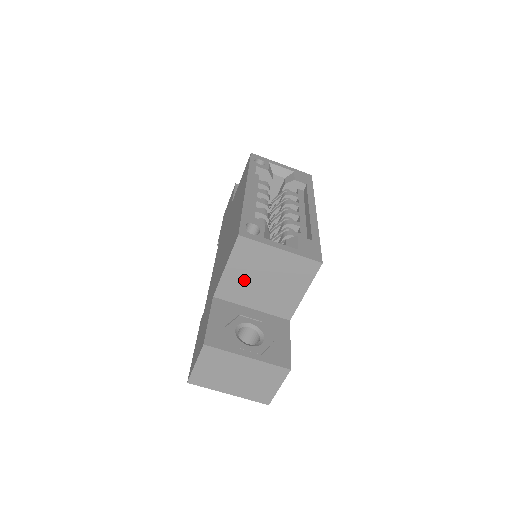
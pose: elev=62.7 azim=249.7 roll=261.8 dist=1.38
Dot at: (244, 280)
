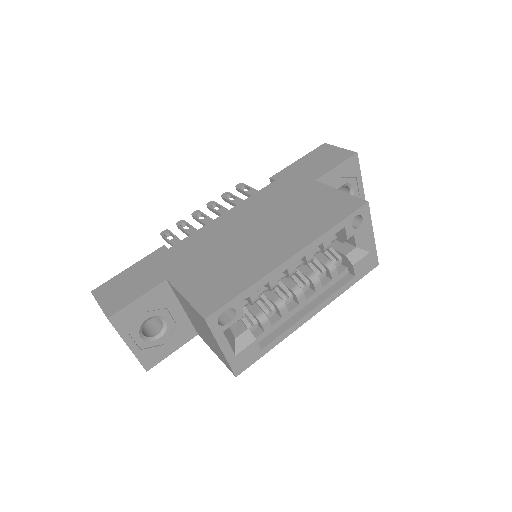
Dot at: (190, 310)
